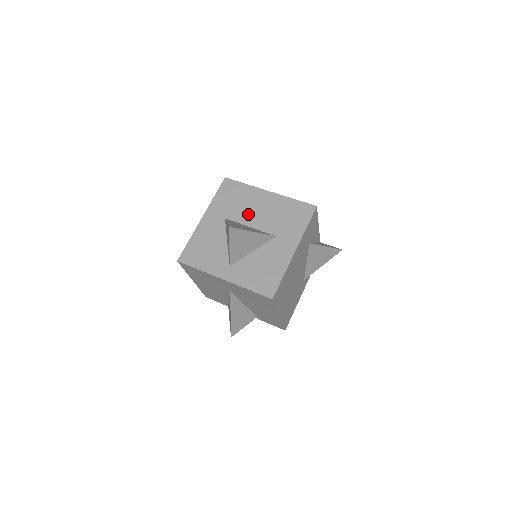
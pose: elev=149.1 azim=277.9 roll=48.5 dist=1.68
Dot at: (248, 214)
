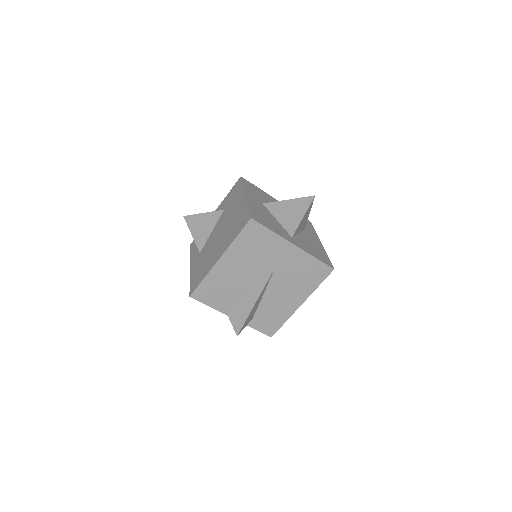
Dot at: occluded
